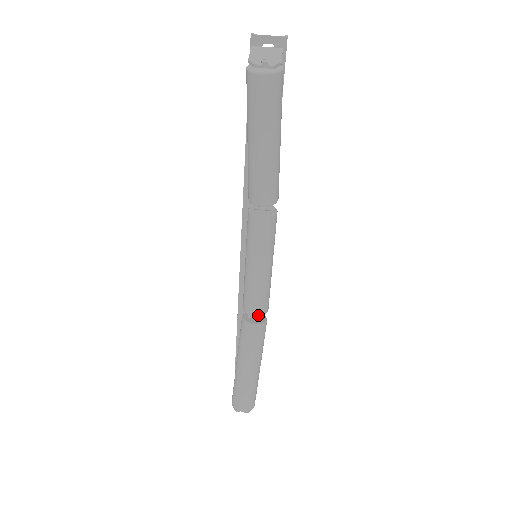
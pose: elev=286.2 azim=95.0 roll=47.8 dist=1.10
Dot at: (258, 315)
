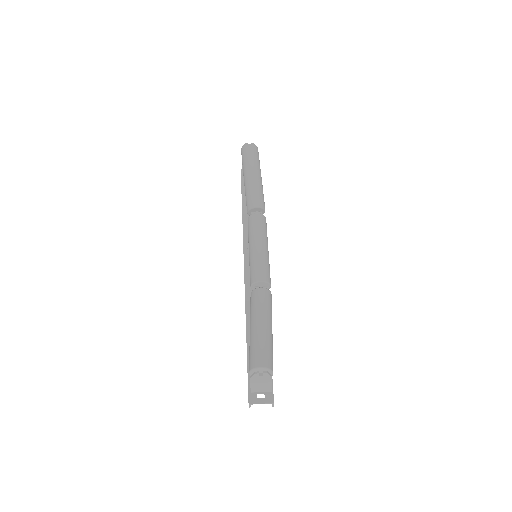
Dot at: (263, 280)
